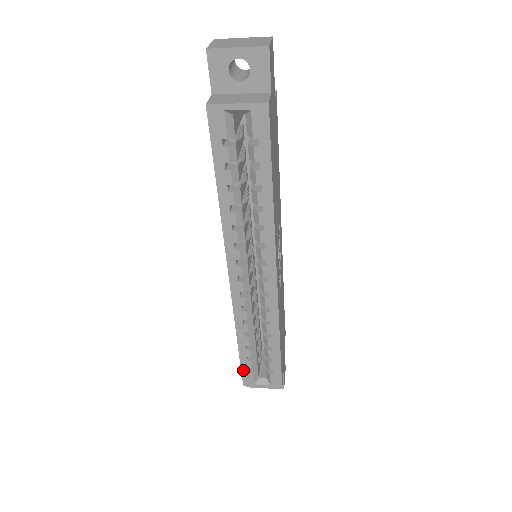
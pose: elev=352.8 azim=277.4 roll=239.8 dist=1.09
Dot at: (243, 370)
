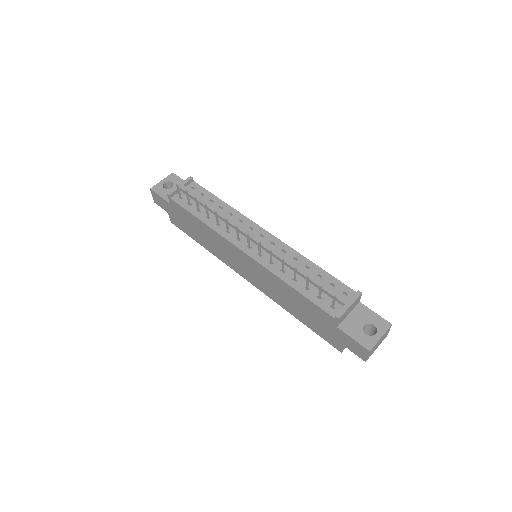
Dot at: (184, 231)
